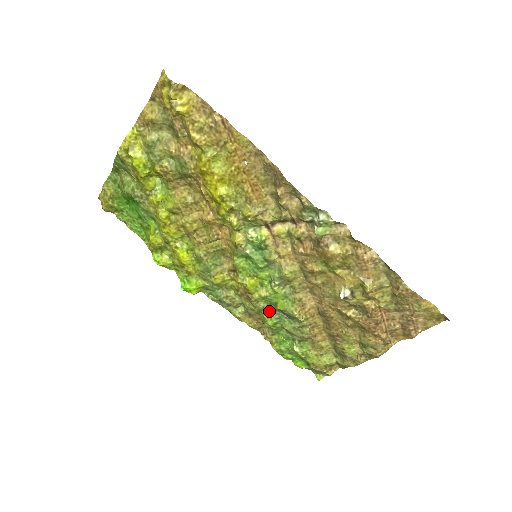
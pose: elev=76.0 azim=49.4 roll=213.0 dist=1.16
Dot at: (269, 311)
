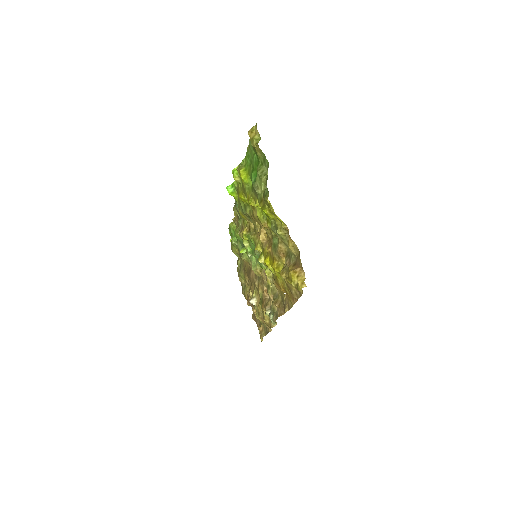
Dot at: (241, 239)
